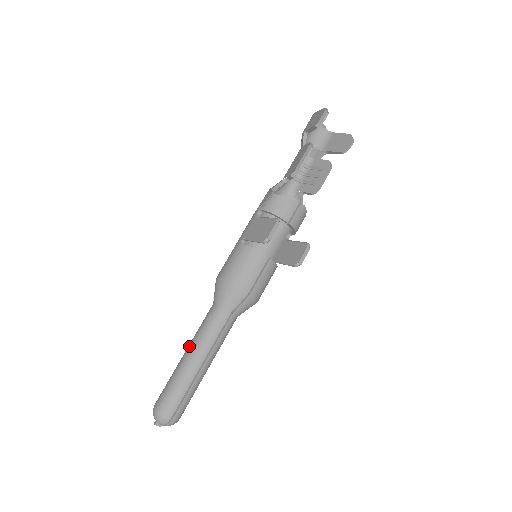
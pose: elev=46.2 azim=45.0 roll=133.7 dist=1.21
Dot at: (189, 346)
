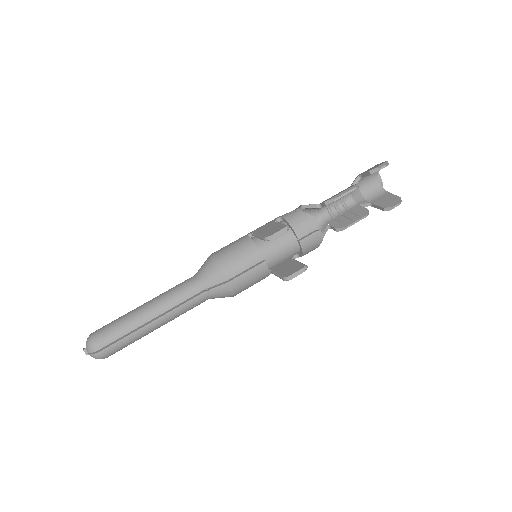
Dot at: (152, 299)
